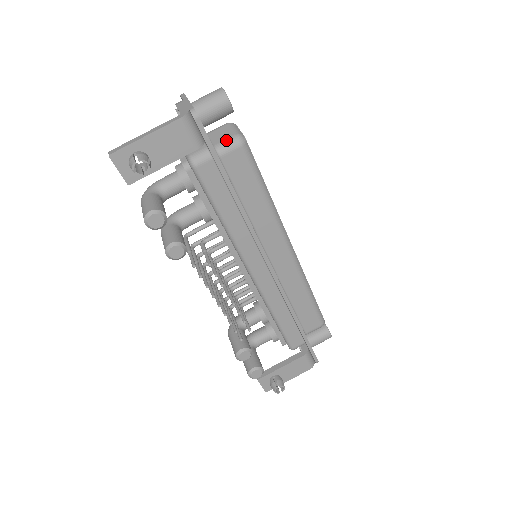
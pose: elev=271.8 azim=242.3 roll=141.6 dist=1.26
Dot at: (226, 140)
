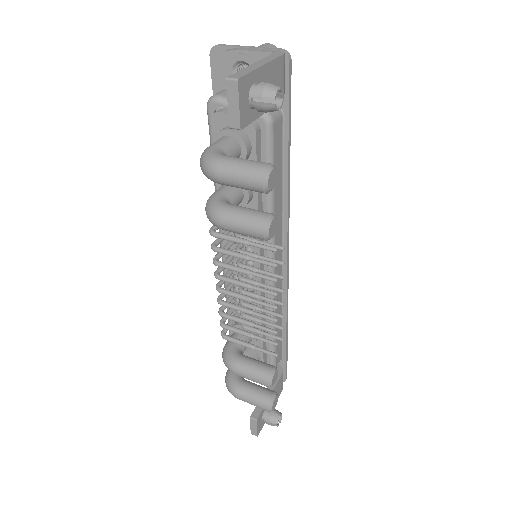
Dot at: occluded
